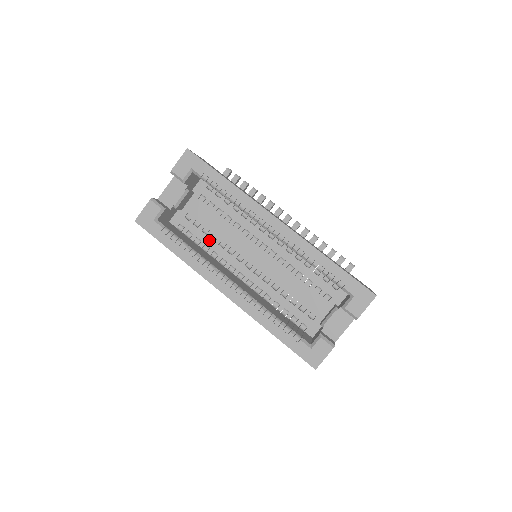
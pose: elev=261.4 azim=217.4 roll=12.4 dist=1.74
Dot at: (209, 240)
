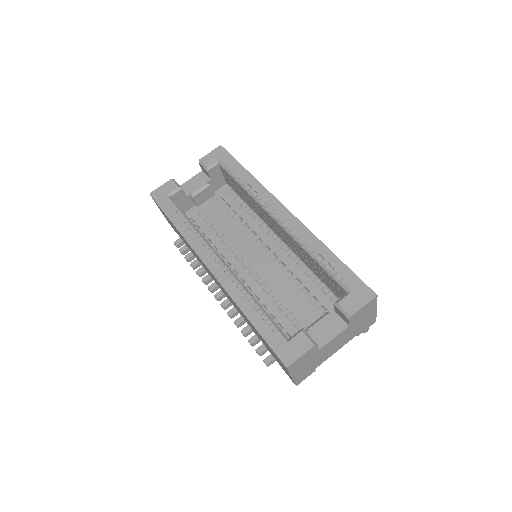
Dot at: (214, 236)
